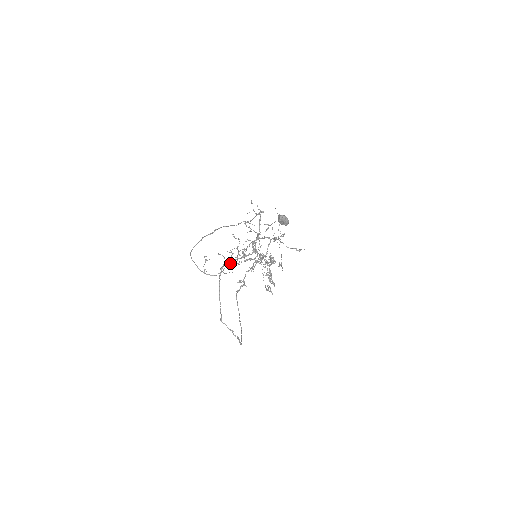
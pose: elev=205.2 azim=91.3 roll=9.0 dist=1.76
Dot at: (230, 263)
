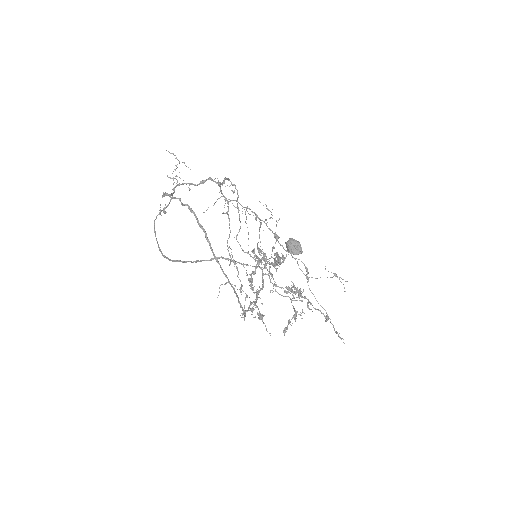
Dot at: (176, 166)
